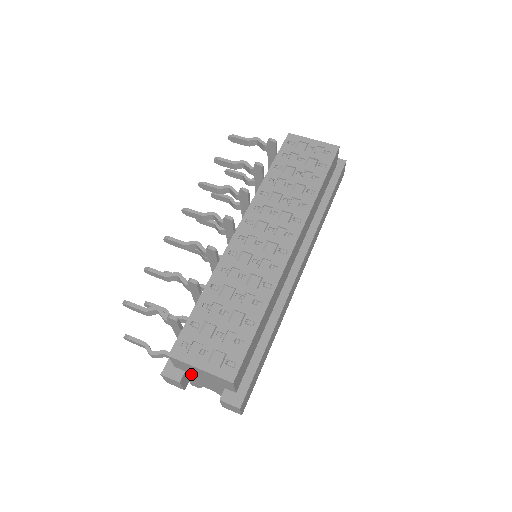
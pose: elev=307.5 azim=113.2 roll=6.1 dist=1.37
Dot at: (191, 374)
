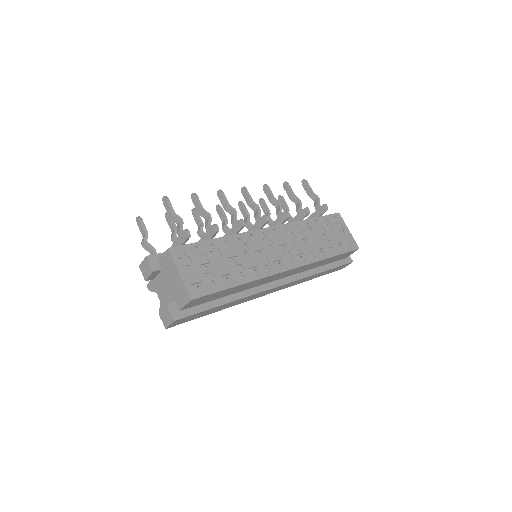
Dot at: (163, 275)
